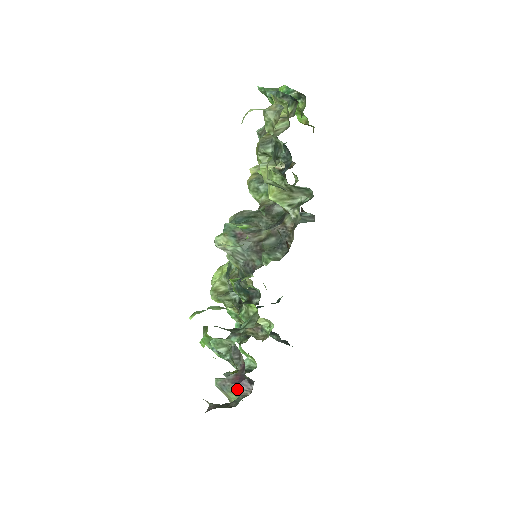
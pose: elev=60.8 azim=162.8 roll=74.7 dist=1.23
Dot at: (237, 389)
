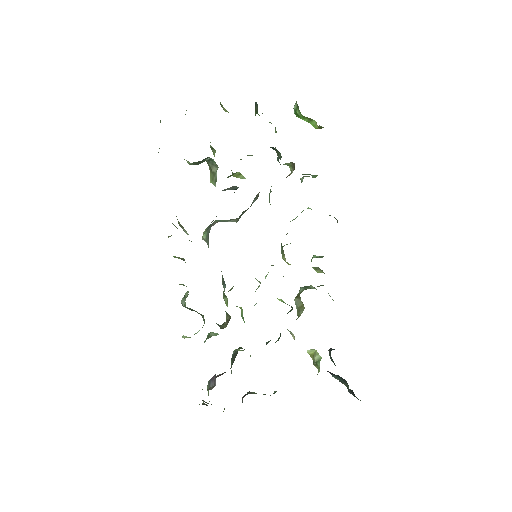
Dot at: (210, 384)
